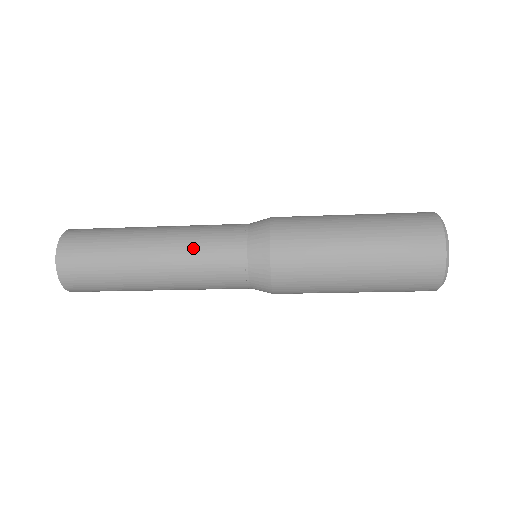
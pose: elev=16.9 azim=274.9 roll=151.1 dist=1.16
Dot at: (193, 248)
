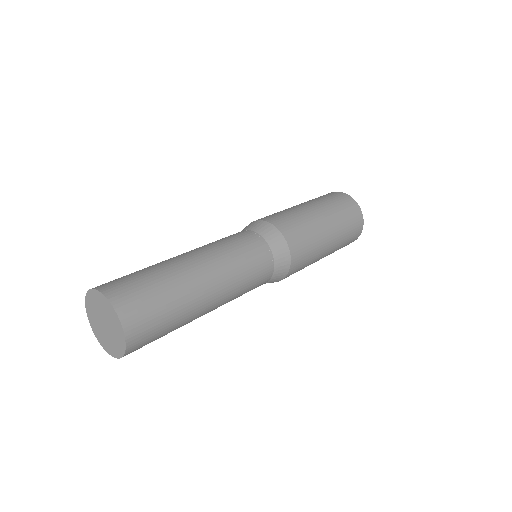
Dot at: occluded
